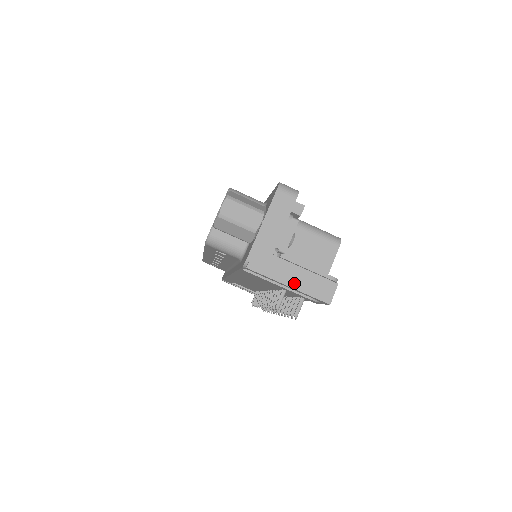
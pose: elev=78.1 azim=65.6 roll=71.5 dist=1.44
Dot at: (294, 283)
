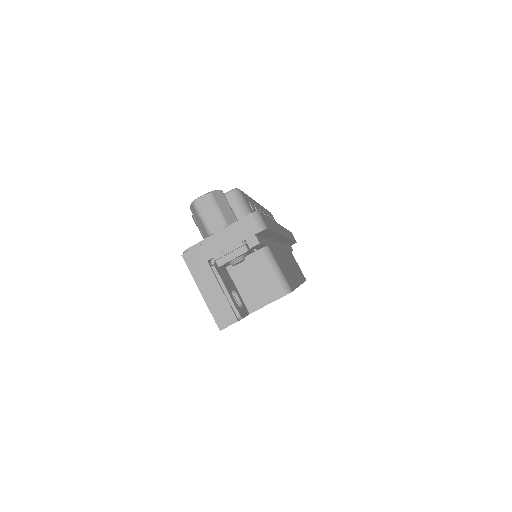
Dot at: (206, 294)
